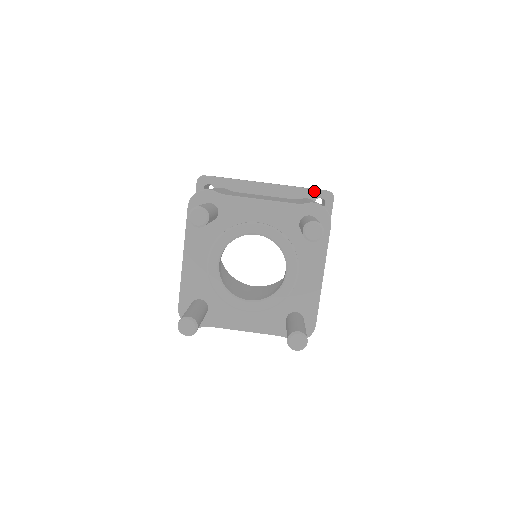
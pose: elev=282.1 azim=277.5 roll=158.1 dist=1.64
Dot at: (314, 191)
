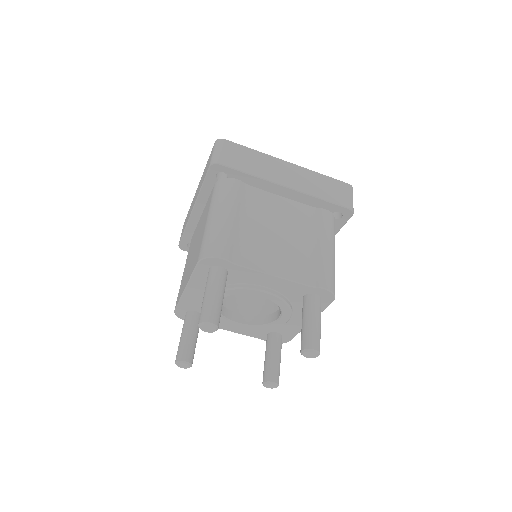
Dot at: (335, 206)
